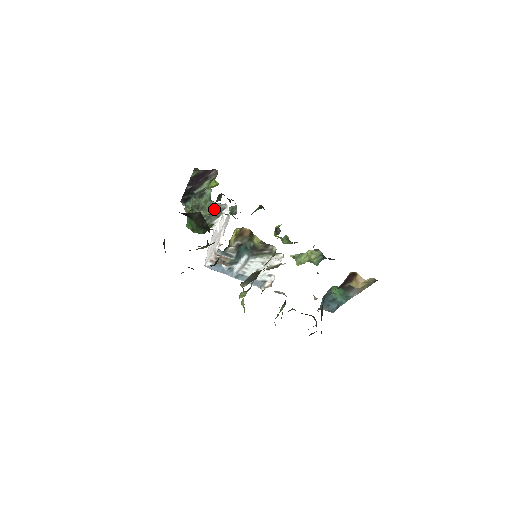
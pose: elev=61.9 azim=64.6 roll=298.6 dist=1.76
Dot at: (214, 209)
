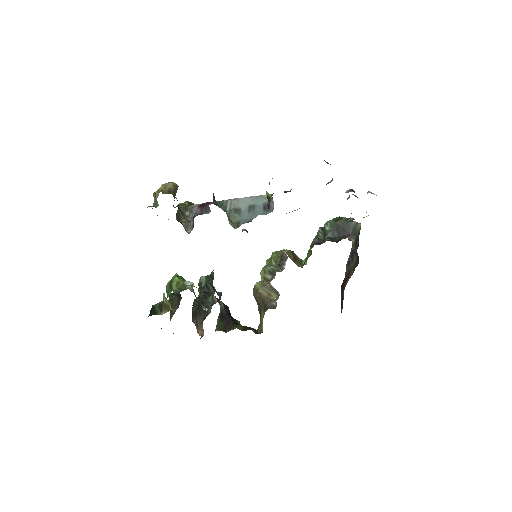
Dot at: occluded
